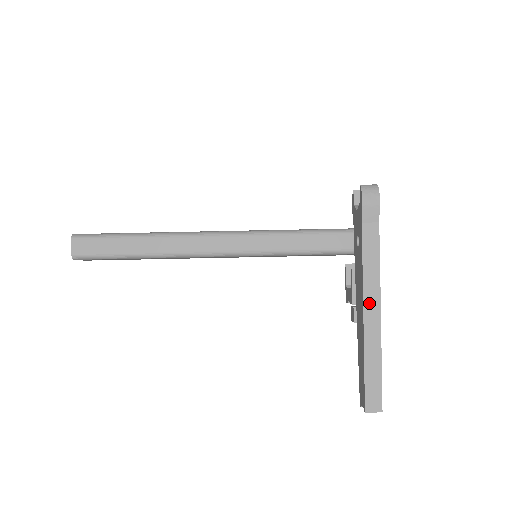
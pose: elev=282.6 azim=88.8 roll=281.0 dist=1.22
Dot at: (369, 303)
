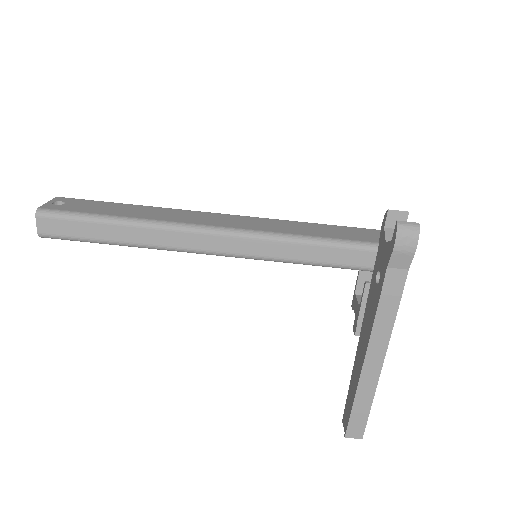
Dot at: (374, 349)
